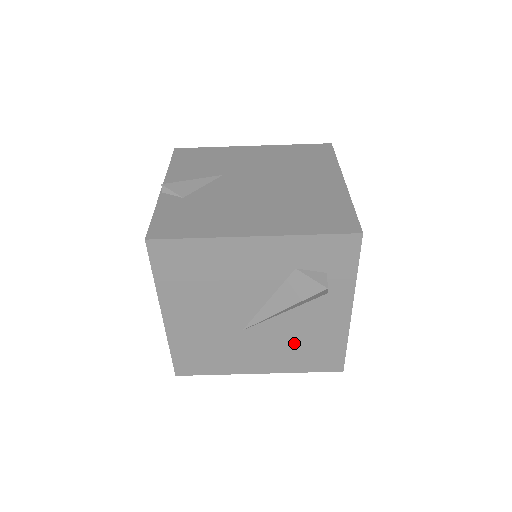
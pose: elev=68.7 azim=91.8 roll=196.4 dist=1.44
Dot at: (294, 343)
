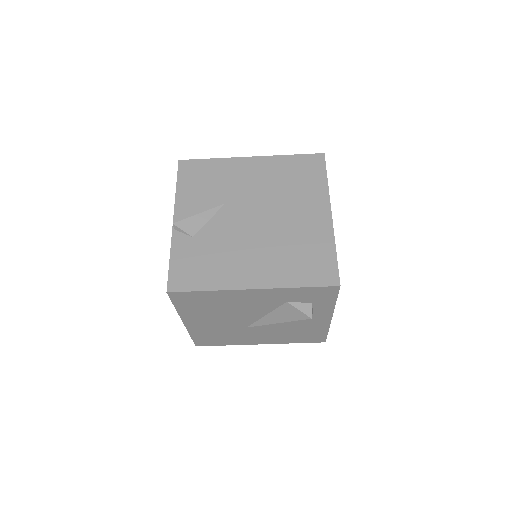
Dot at: (287, 332)
